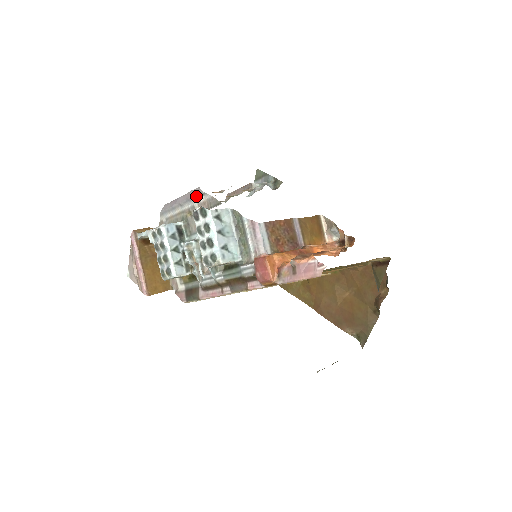
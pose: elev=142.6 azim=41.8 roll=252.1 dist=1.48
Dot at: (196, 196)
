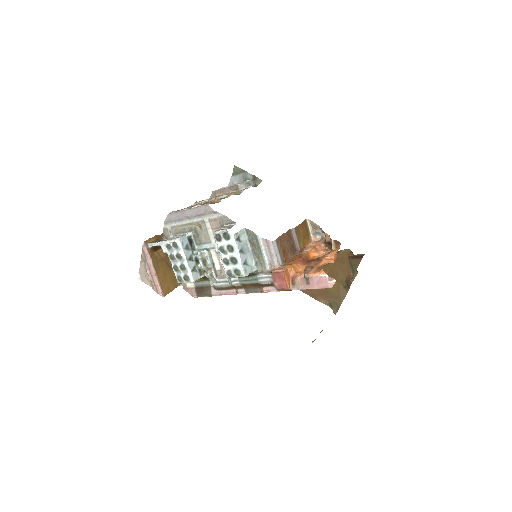
Dot at: (207, 213)
